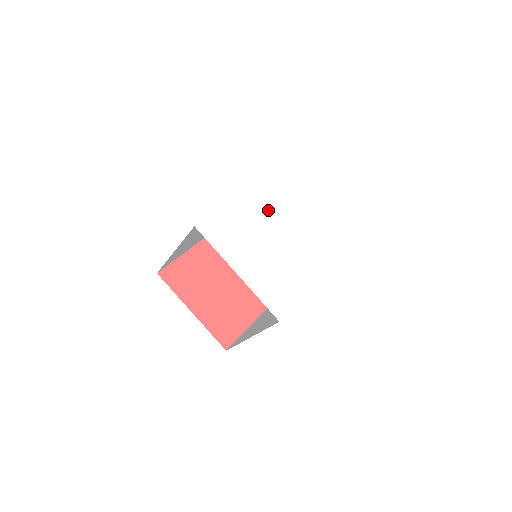
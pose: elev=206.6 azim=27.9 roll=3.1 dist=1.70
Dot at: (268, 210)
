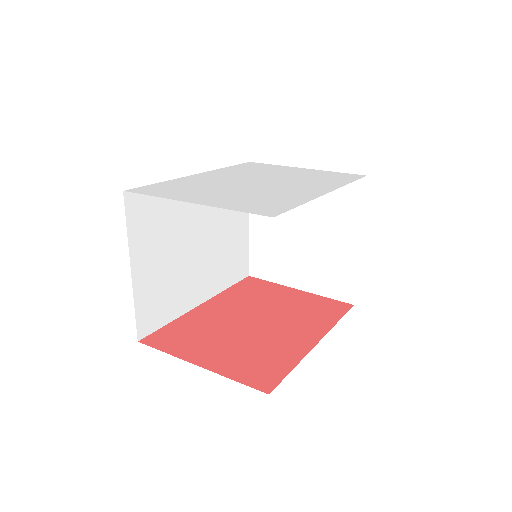
Dot at: (230, 177)
